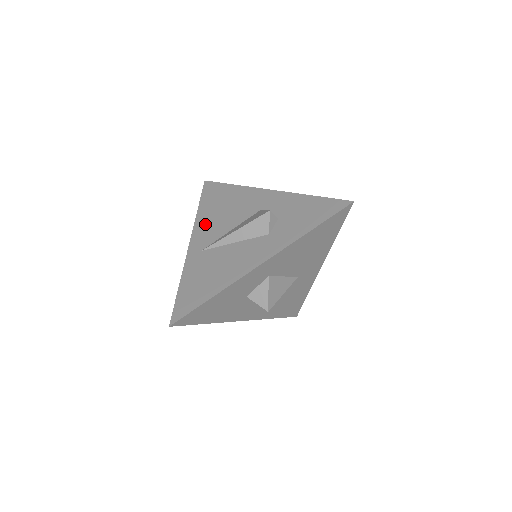
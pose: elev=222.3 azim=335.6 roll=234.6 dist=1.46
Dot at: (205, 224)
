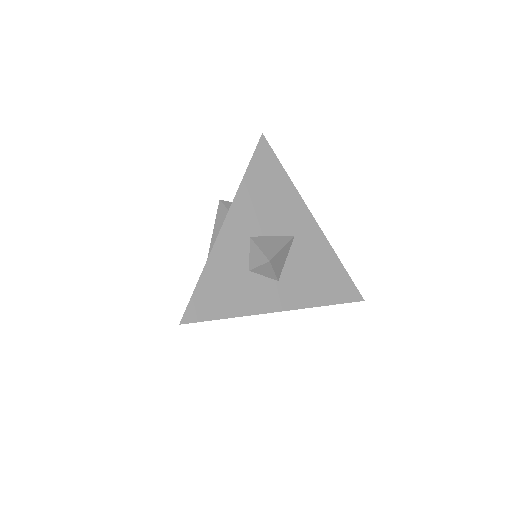
Dot at: occluded
